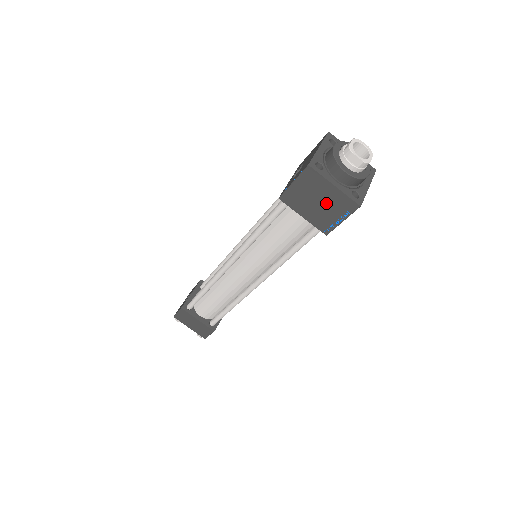
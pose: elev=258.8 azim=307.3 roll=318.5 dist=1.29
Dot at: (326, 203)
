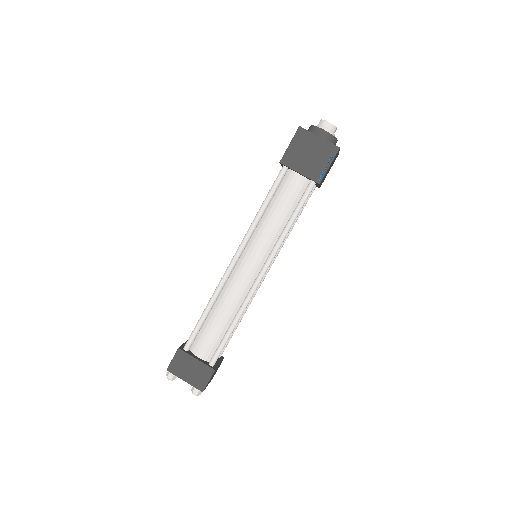
Dot at: (315, 154)
